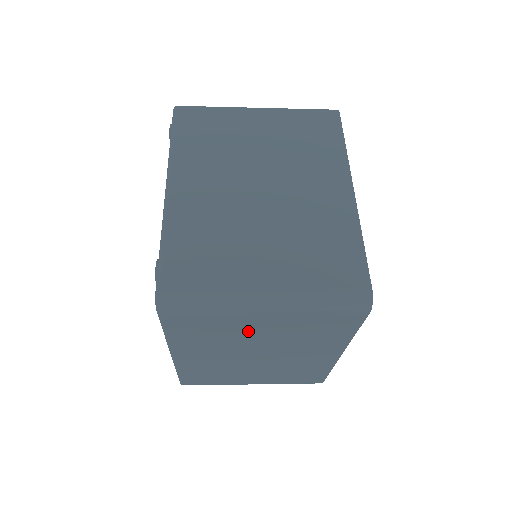
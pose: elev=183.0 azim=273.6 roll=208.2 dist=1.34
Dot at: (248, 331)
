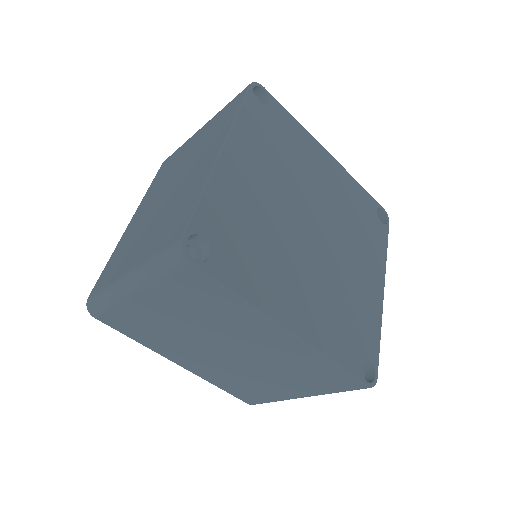
Dot at: (163, 320)
